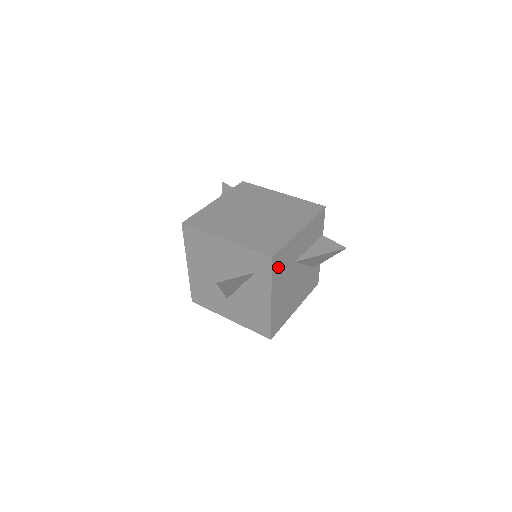
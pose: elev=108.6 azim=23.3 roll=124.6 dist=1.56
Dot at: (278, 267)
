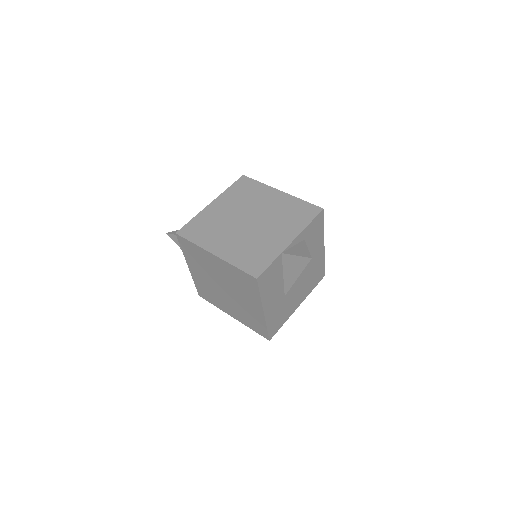
Dot at: (279, 322)
